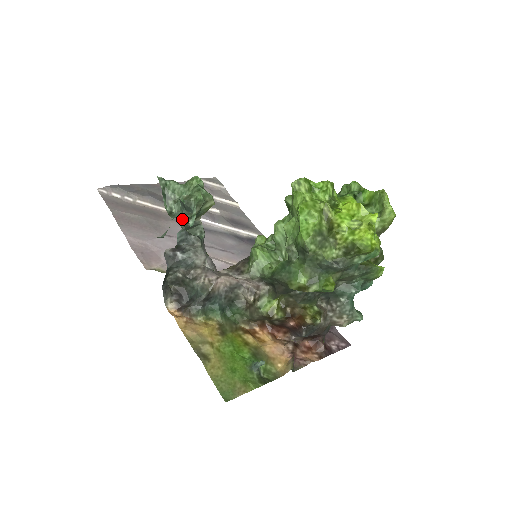
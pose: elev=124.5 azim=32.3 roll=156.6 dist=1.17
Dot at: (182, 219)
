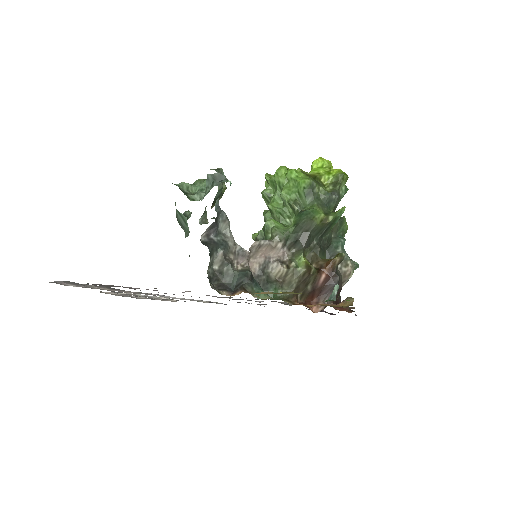
Dot at: occluded
